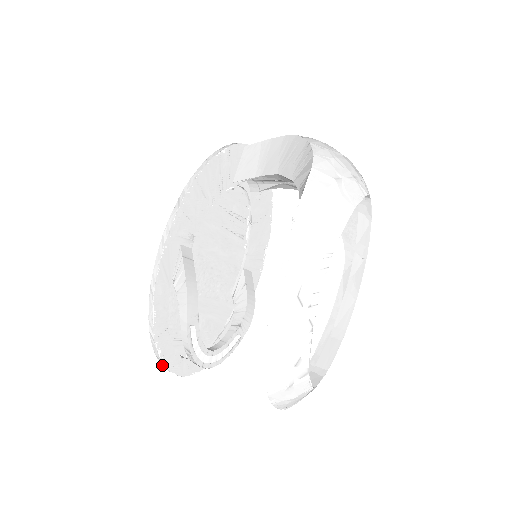
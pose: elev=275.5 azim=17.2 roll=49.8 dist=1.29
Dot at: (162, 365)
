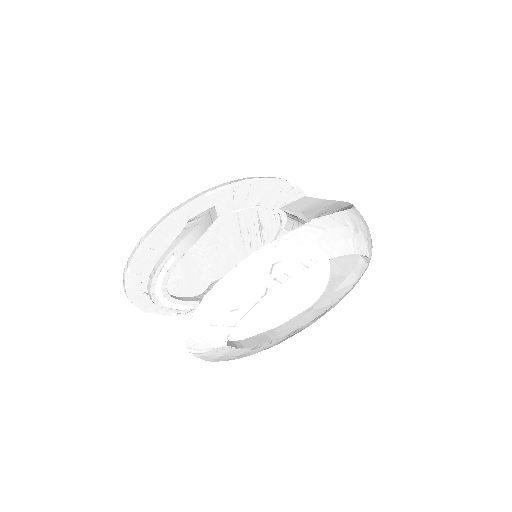
Dot at: (125, 271)
